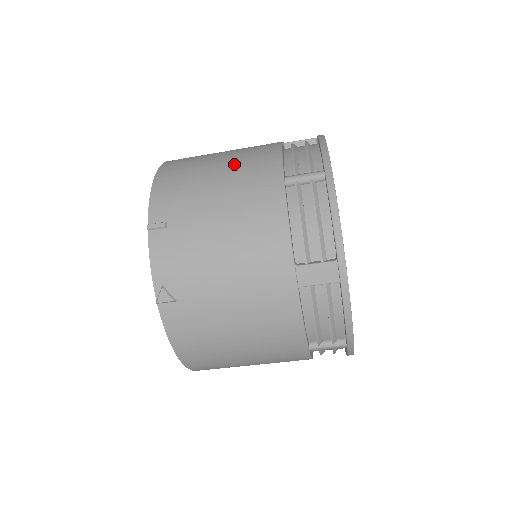
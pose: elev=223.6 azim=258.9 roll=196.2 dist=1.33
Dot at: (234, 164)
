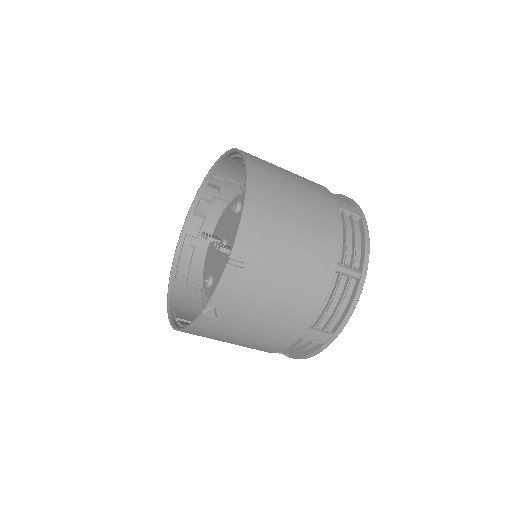
Dot at: (308, 228)
